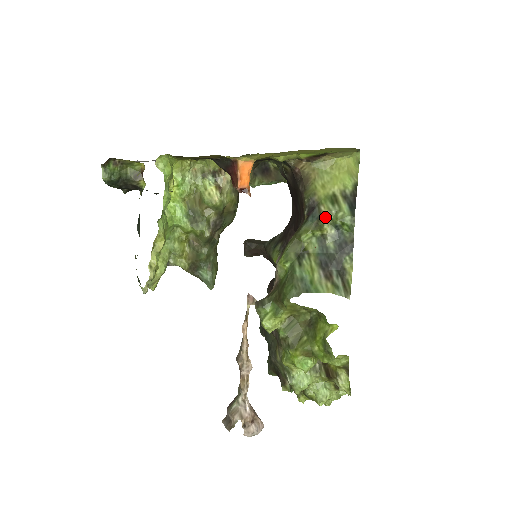
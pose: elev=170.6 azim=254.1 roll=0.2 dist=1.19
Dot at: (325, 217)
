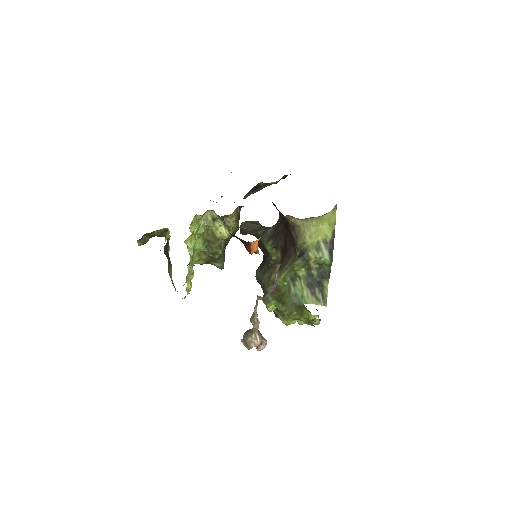
Dot at: (312, 260)
